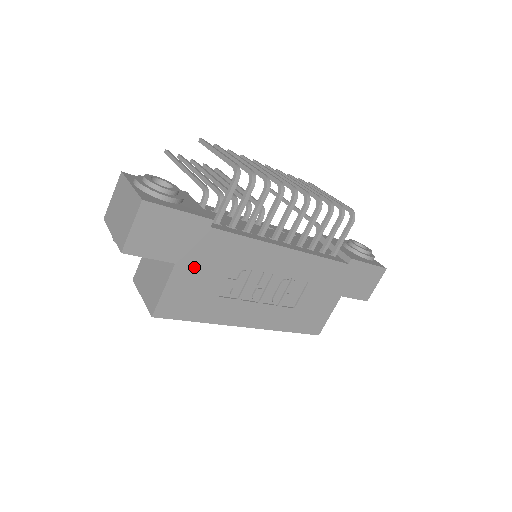
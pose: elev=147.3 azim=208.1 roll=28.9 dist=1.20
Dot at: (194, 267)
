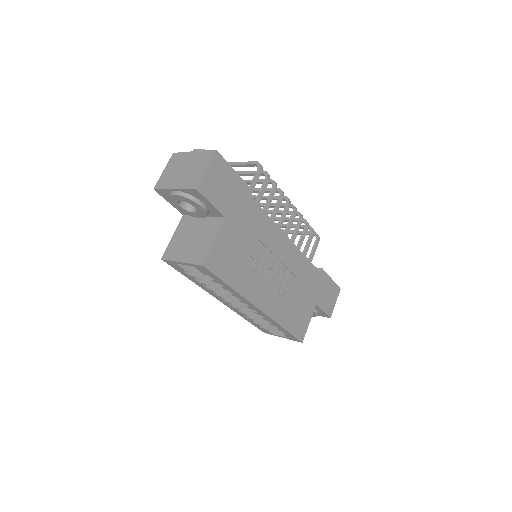
Dot at: (236, 227)
